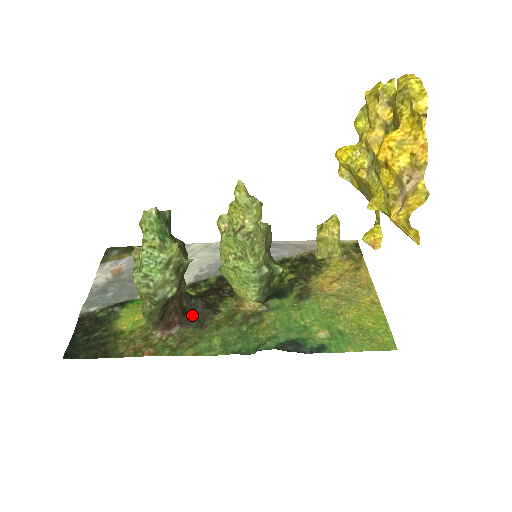
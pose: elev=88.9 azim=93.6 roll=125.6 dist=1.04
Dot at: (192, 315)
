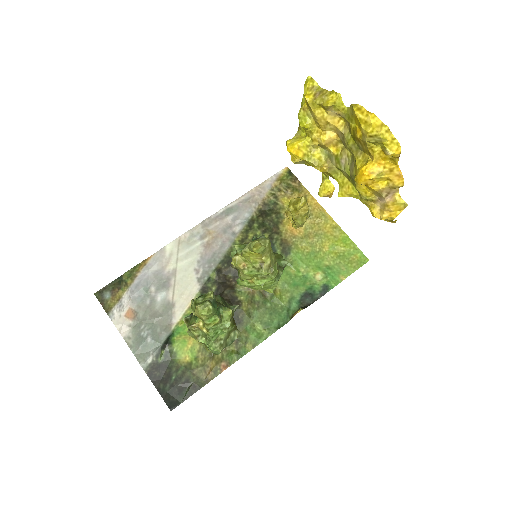
Dot at: occluded
